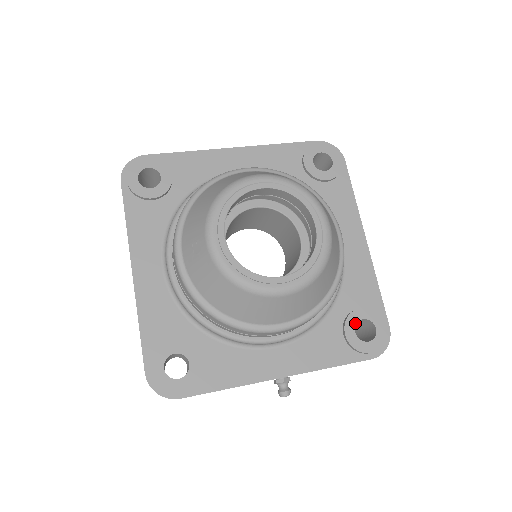
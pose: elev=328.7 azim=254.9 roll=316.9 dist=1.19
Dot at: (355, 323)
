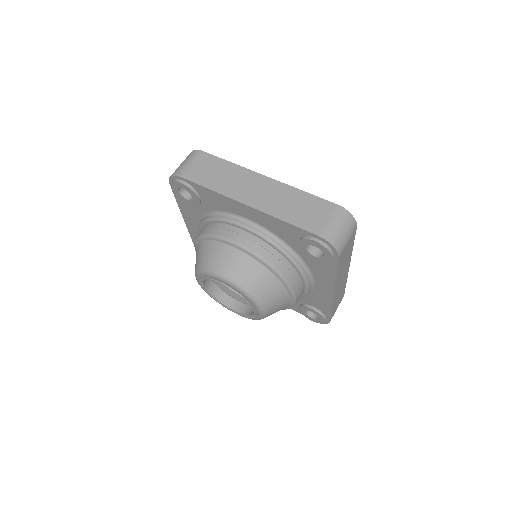
Dot at: (307, 310)
